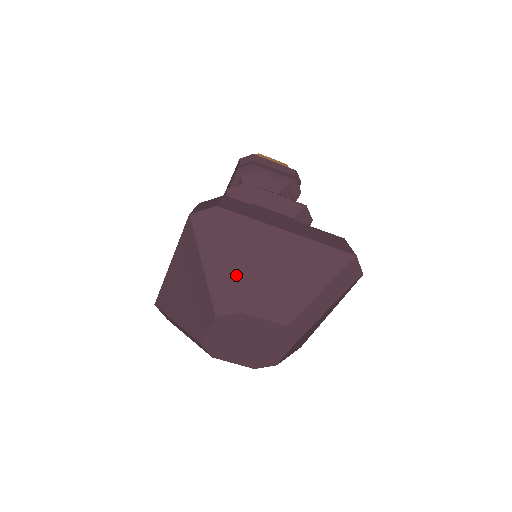
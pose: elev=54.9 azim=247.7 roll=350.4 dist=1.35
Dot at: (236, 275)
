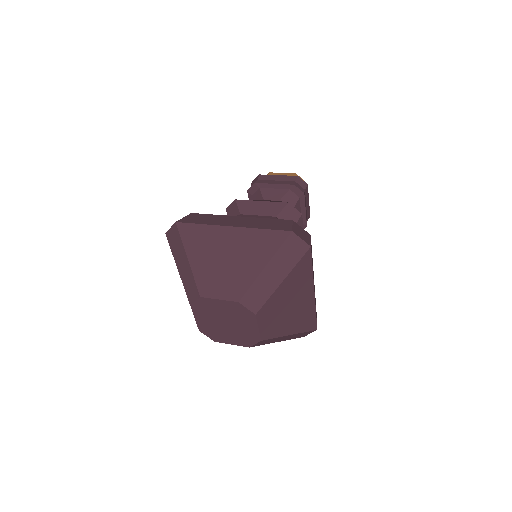
Dot at: (276, 293)
